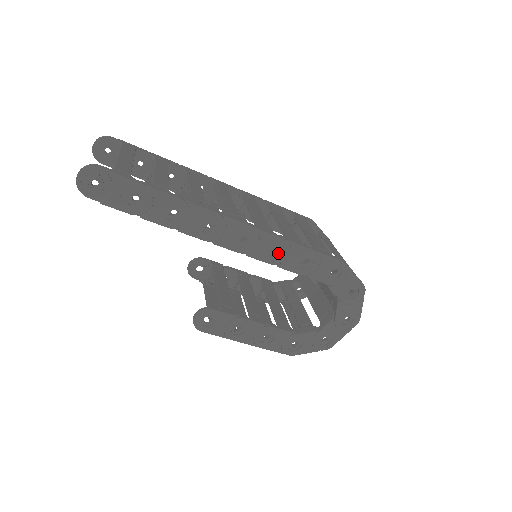
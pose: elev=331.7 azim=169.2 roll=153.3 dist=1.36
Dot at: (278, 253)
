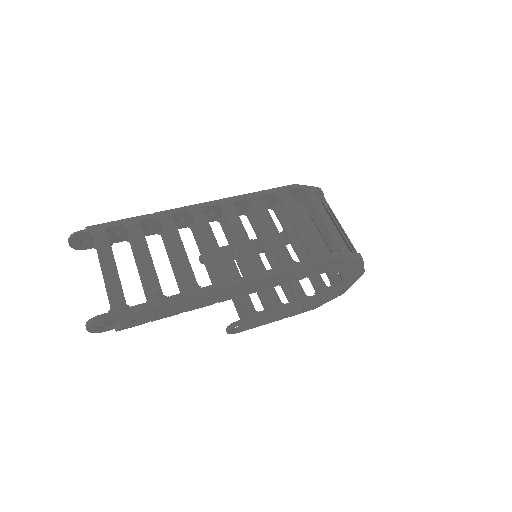
Dot at: (276, 280)
